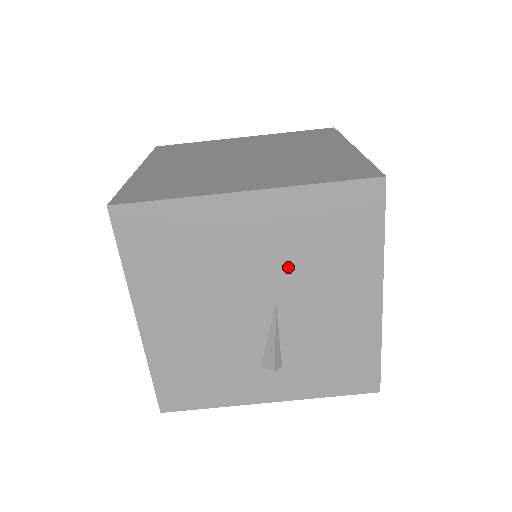
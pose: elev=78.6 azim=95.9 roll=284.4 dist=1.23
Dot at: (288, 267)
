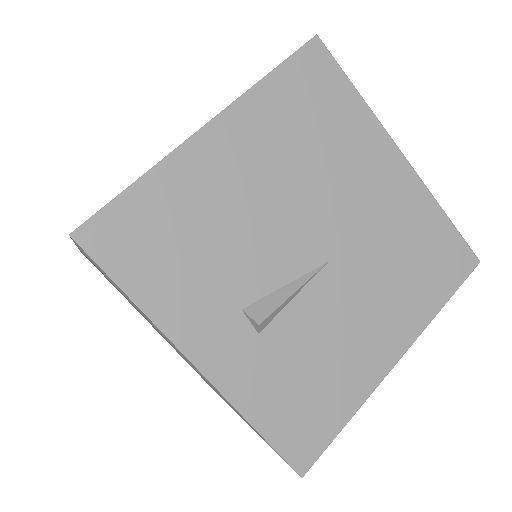
Dot at: (369, 244)
